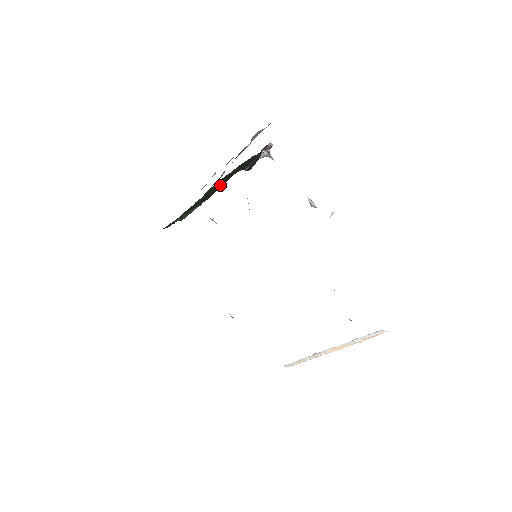
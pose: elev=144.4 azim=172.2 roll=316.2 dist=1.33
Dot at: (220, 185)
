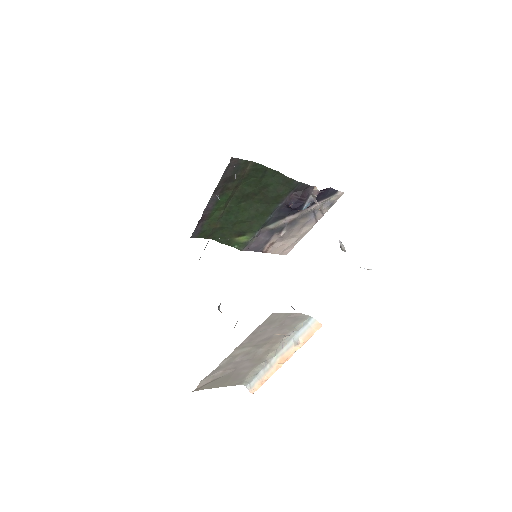
Dot at: (265, 213)
